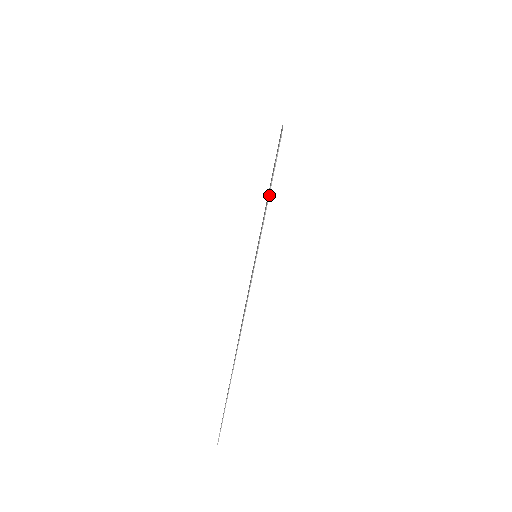
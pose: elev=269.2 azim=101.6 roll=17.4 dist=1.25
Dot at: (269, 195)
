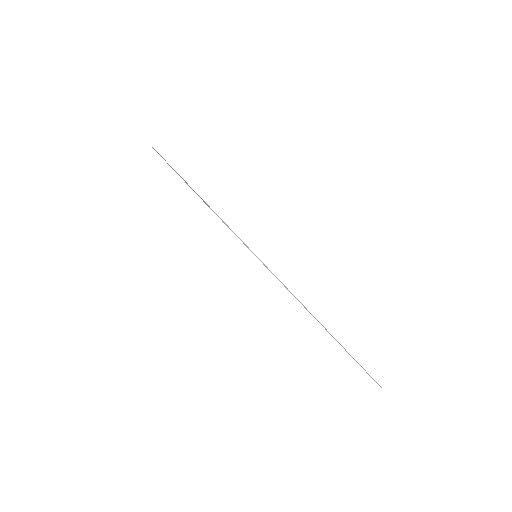
Dot at: (247, 247)
